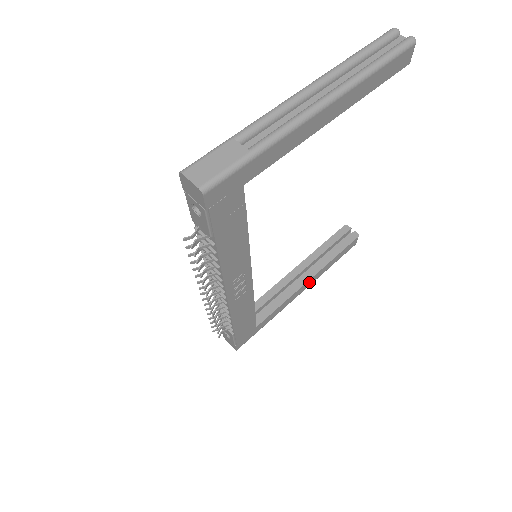
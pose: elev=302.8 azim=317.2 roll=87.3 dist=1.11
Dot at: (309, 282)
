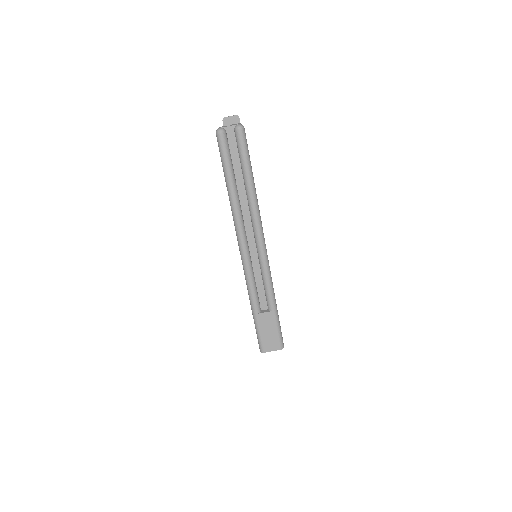
Dot at: occluded
